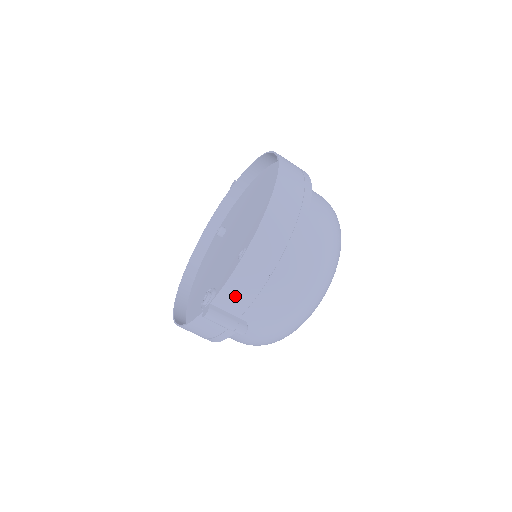
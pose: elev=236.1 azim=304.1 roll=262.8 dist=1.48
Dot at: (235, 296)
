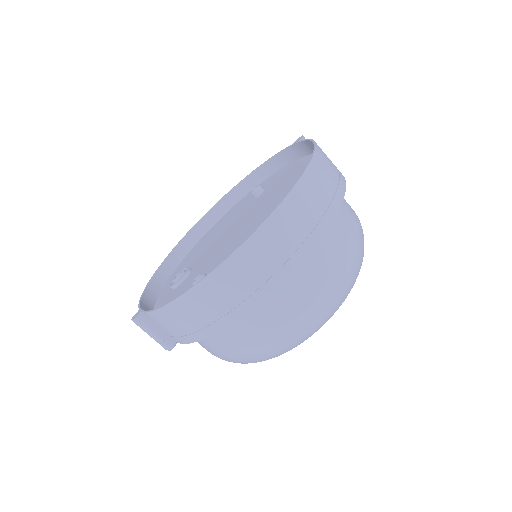
Dot at: (161, 324)
